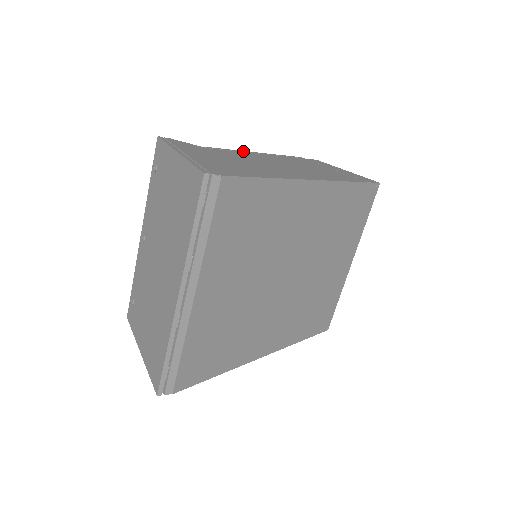
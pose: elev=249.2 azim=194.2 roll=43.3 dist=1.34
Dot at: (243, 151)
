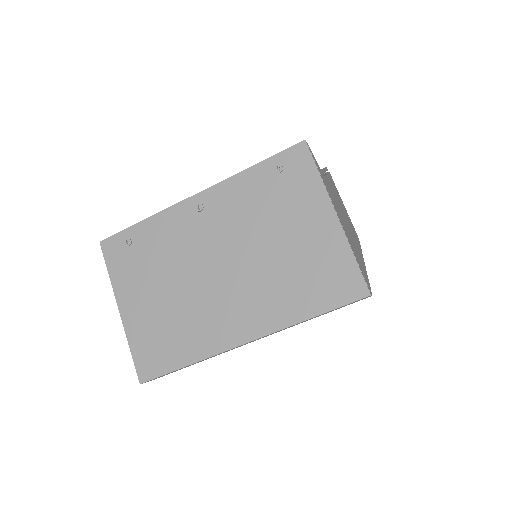
Dot at: (324, 171)
